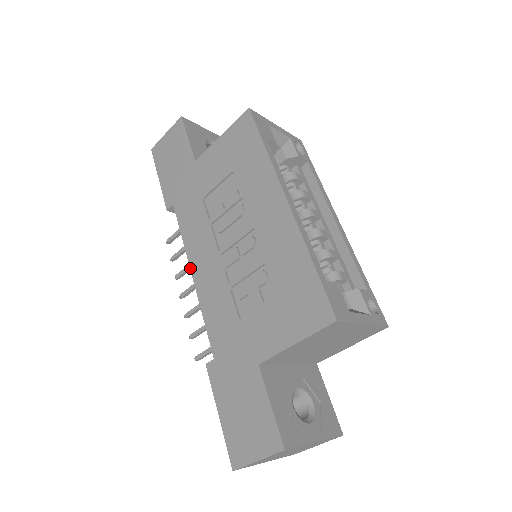
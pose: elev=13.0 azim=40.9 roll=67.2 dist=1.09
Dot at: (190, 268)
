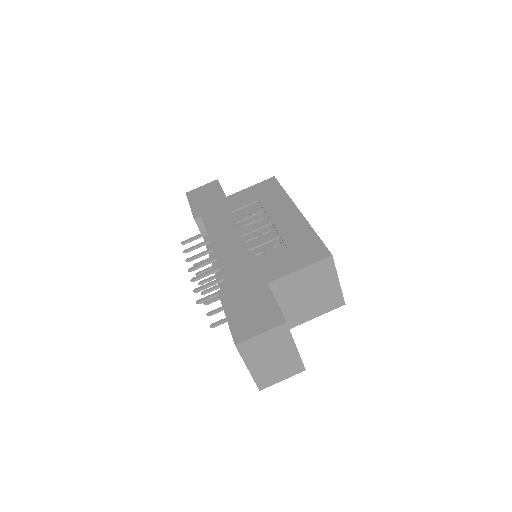
Dot at: (211, 244)
